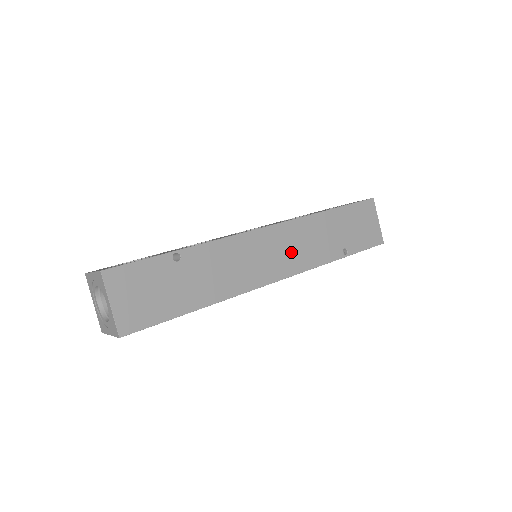
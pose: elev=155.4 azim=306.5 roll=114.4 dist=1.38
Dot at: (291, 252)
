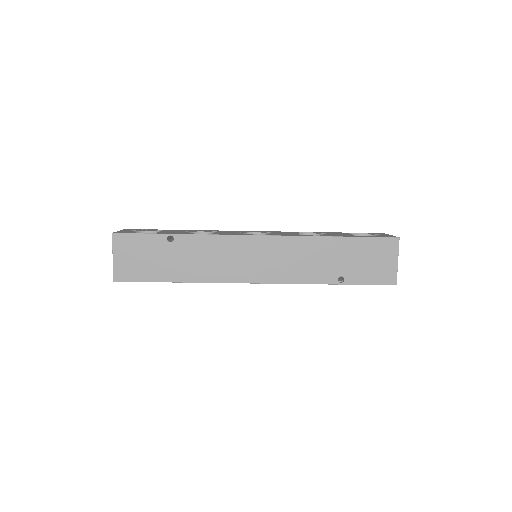
Dot at: (278, 263)
